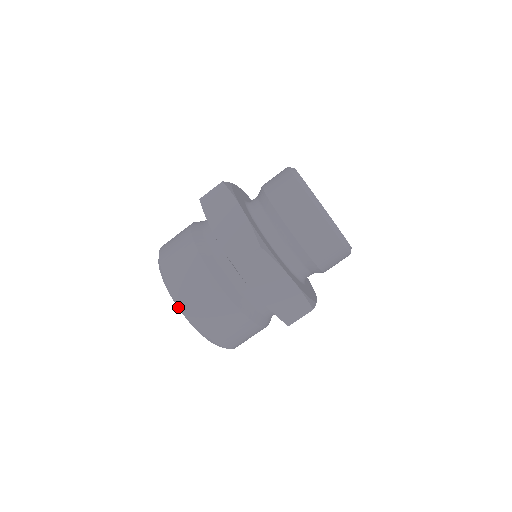
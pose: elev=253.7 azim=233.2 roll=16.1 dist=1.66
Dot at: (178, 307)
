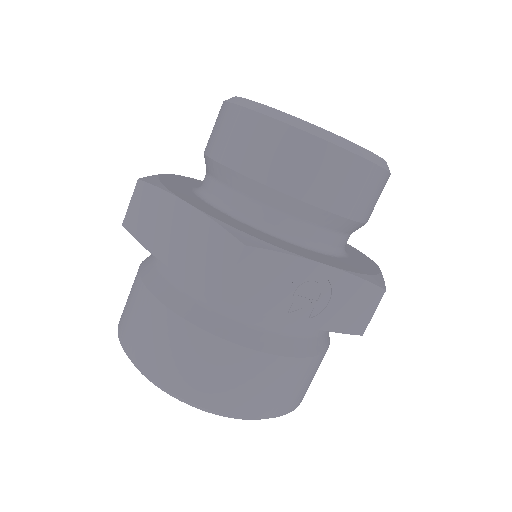
Dot at: occluded
